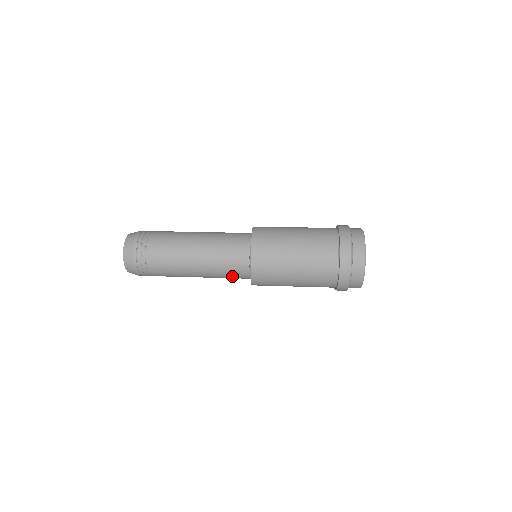
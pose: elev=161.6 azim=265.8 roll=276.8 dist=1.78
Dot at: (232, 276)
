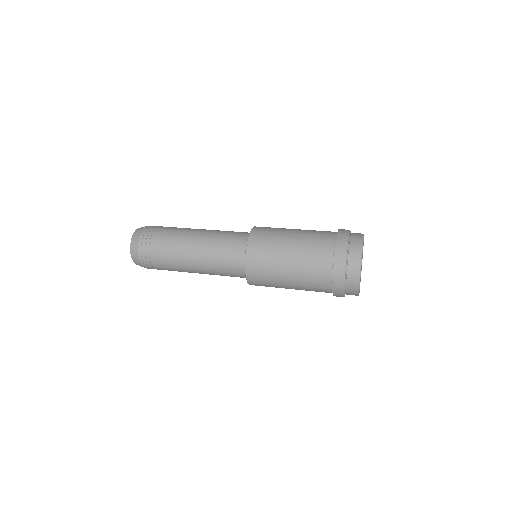
Dot at: (230, 275)
